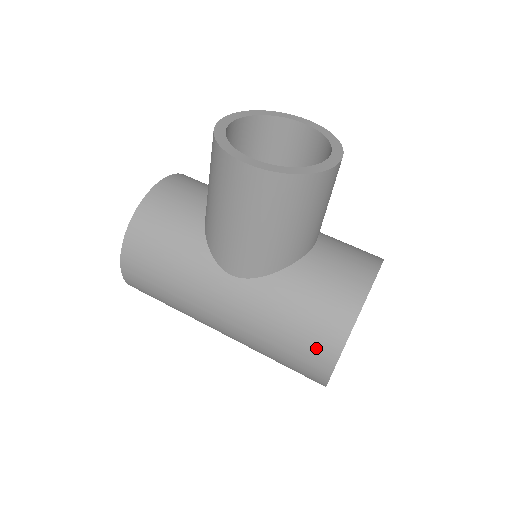
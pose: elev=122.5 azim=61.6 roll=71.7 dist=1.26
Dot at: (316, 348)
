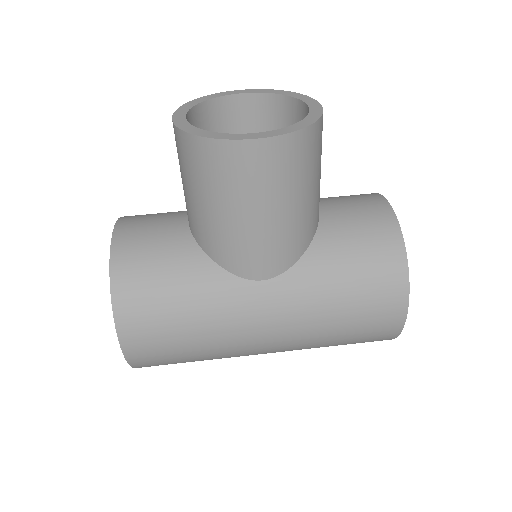
Dot at: (383, 301)
